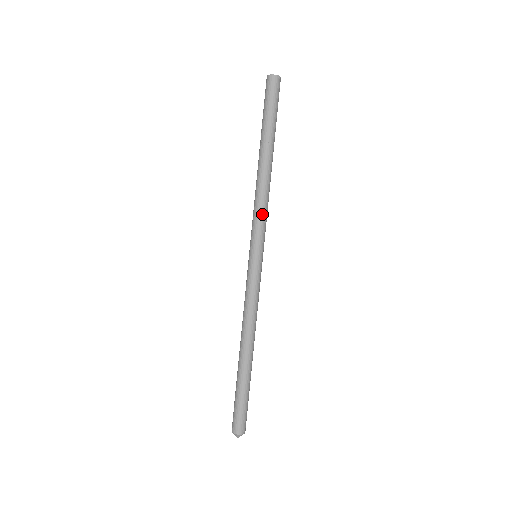
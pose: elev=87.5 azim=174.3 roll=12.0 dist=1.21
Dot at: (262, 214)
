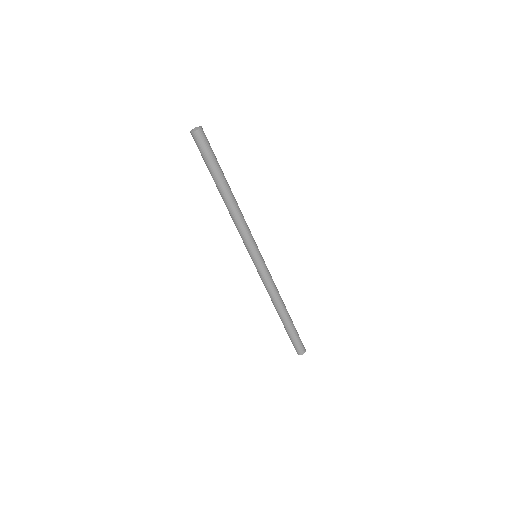
Dot at: (247, 230)
